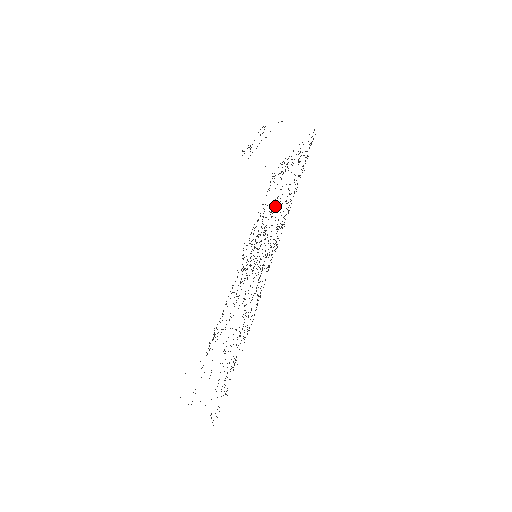
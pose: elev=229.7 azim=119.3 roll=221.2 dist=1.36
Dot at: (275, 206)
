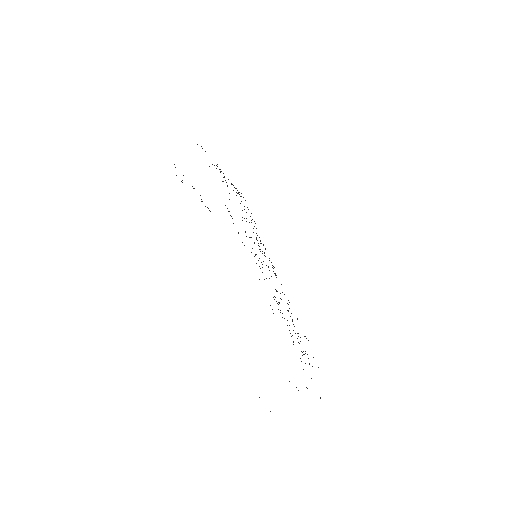
Dot at: occluded
